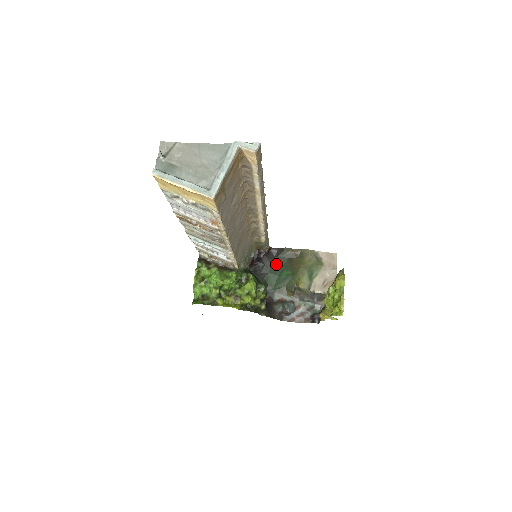
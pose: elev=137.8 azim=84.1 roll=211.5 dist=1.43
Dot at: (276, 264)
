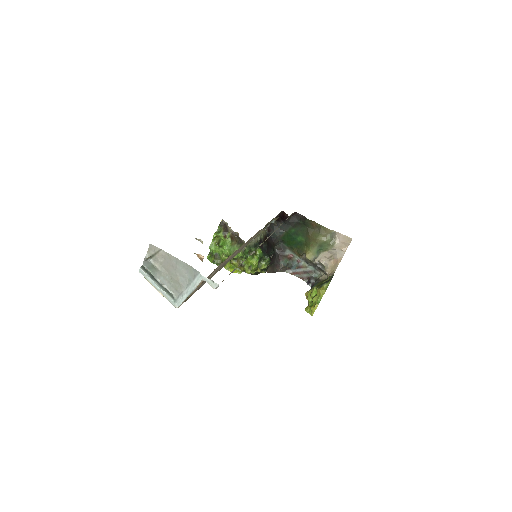
Dot at: (296, 227)
